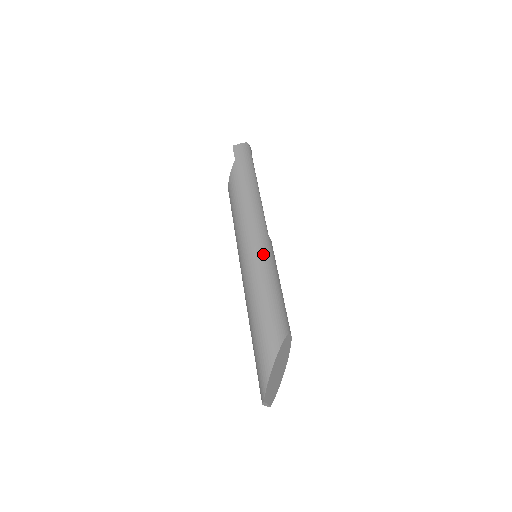
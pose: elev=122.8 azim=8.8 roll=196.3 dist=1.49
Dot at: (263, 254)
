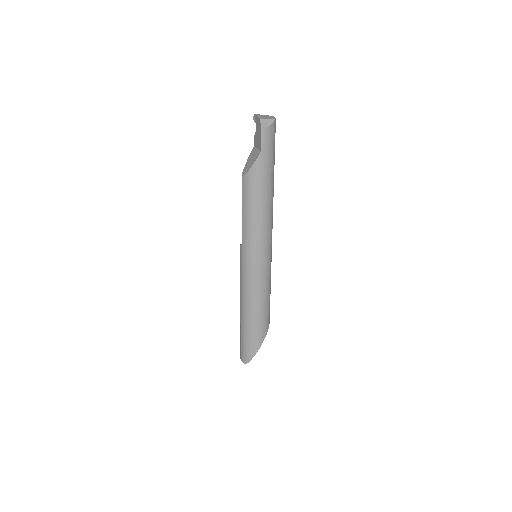
Dot at: (267, 268)
